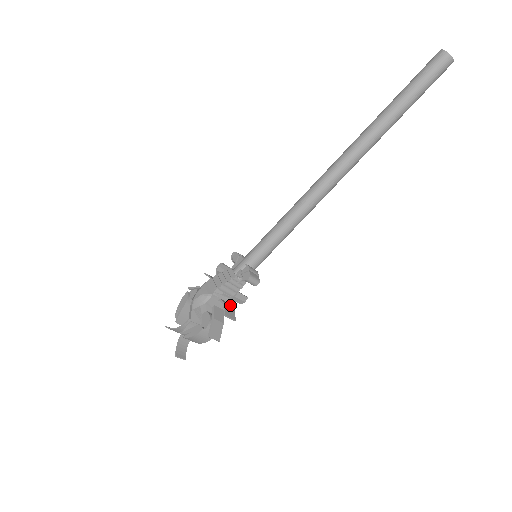
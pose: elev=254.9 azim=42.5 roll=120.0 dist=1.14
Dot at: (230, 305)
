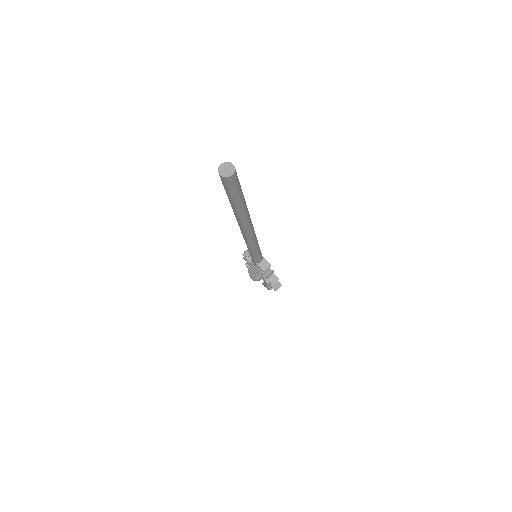
Dot at: occluded
